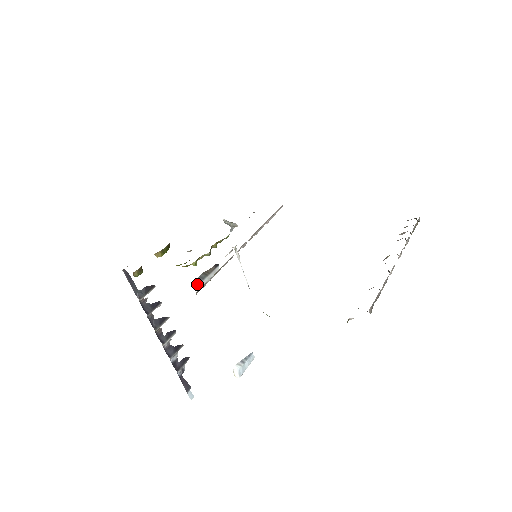
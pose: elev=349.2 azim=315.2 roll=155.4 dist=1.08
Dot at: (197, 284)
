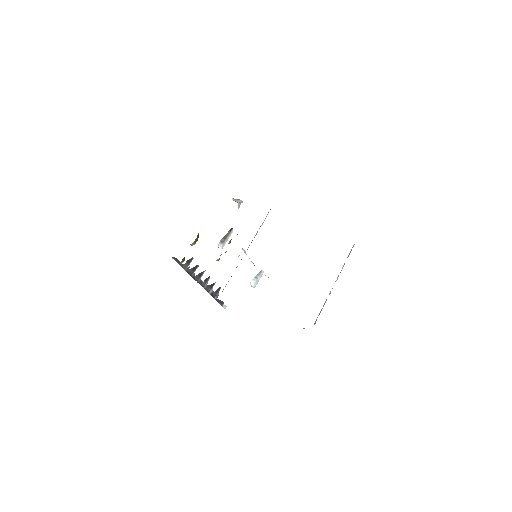
Dot at: (220, 247)
